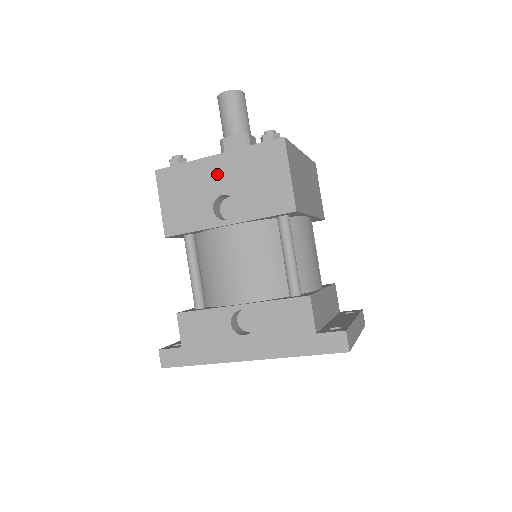
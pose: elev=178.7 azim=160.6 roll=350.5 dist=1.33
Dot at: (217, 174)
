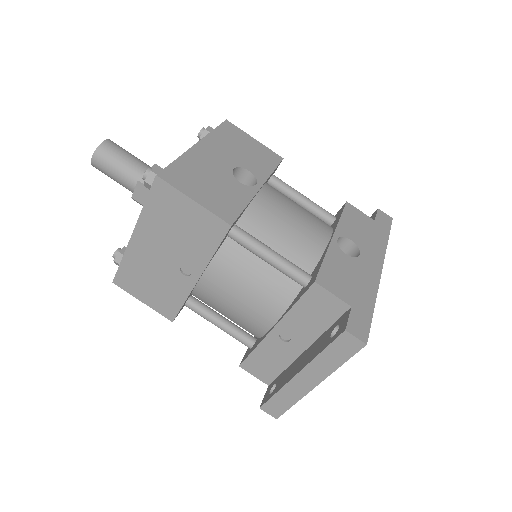
Dot at: (213, 156)
